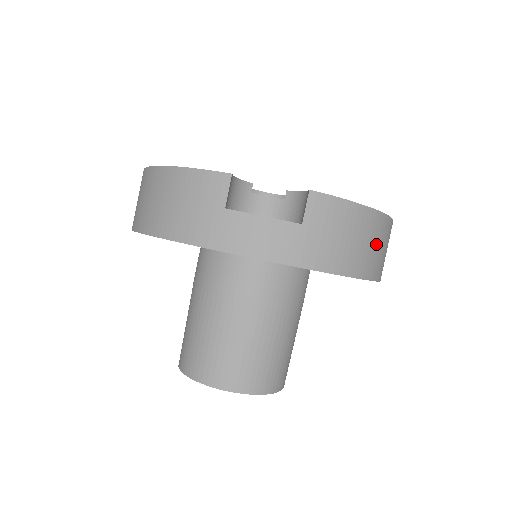
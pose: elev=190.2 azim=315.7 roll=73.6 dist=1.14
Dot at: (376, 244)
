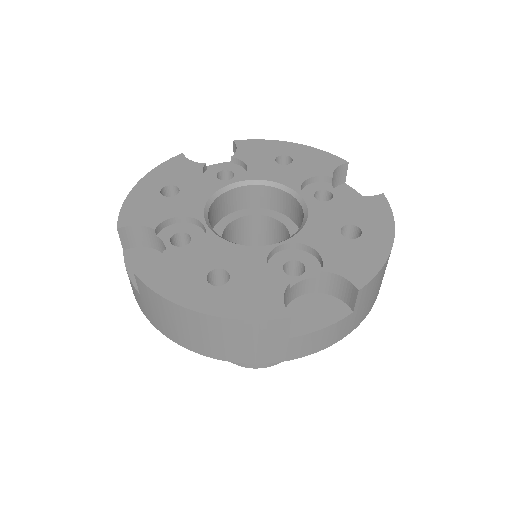
Dot at: occluded
